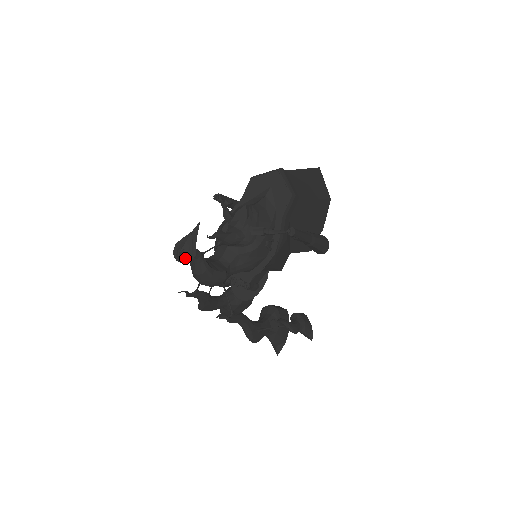
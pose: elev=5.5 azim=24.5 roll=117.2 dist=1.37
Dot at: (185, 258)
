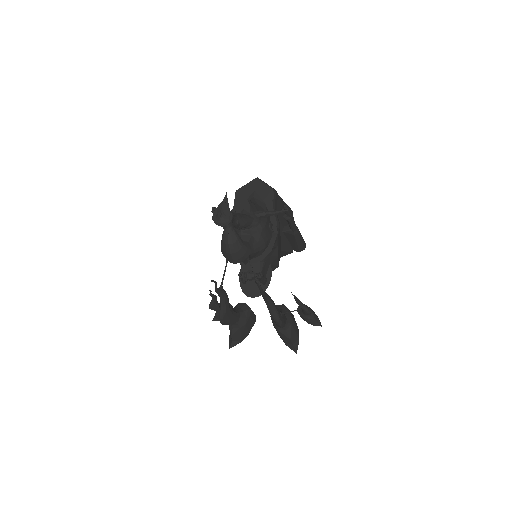
Dot at: (226, 218)
